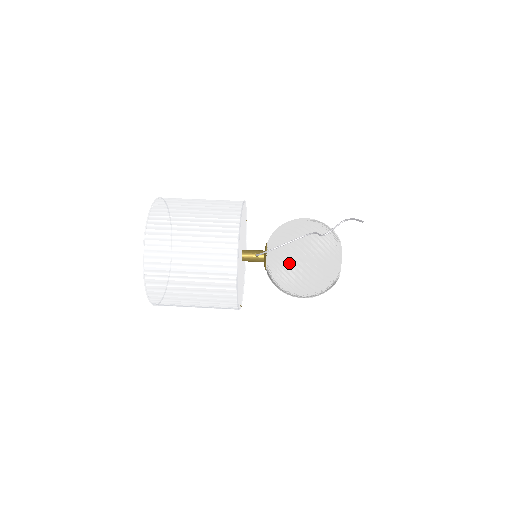
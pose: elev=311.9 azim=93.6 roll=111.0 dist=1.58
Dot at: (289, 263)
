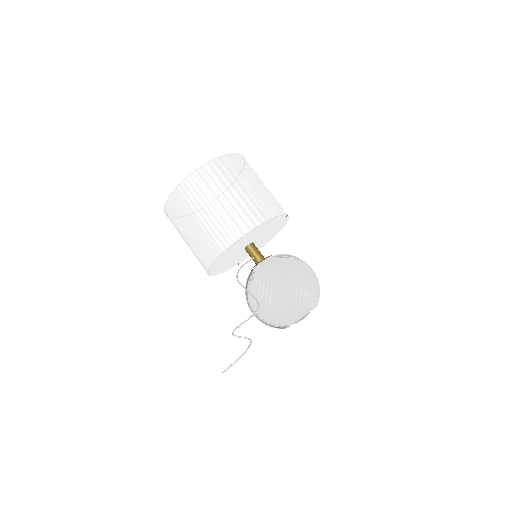
Dot at: (249, 296)
